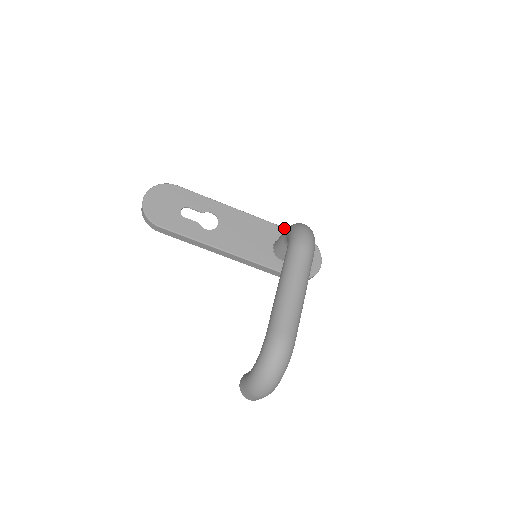
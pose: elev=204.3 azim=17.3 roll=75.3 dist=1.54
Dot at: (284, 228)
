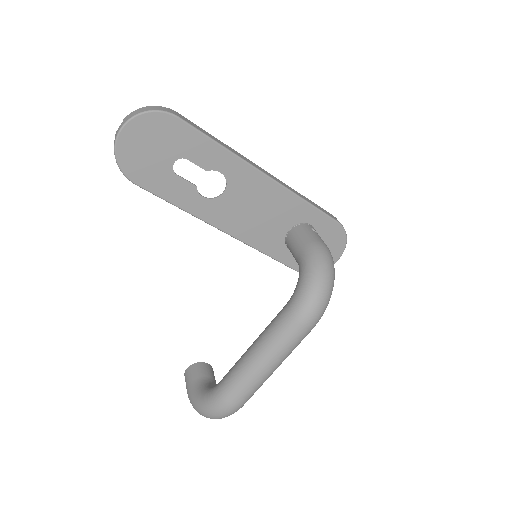
Dot at: (316, 209)
